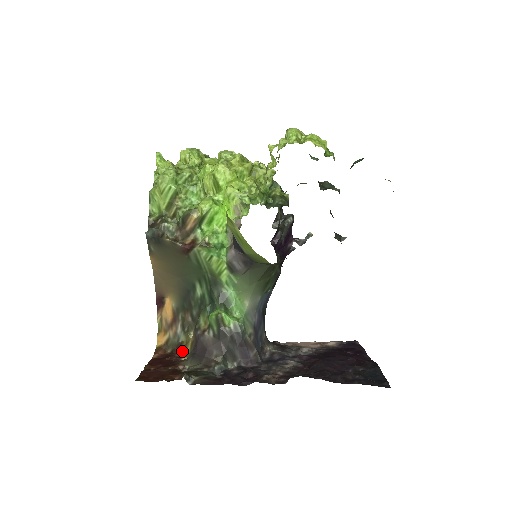
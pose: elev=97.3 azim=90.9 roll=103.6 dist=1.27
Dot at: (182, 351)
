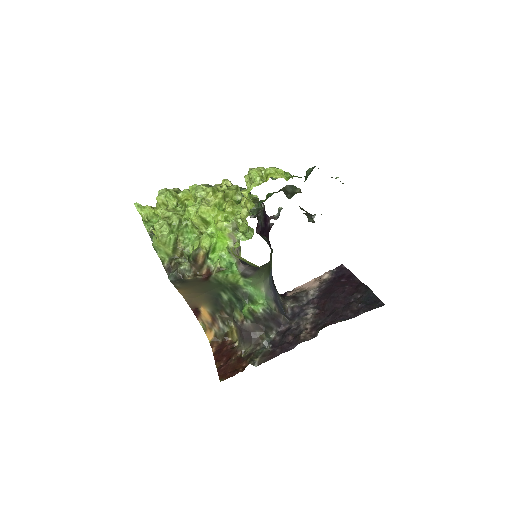
Dot at: (230, 337)
